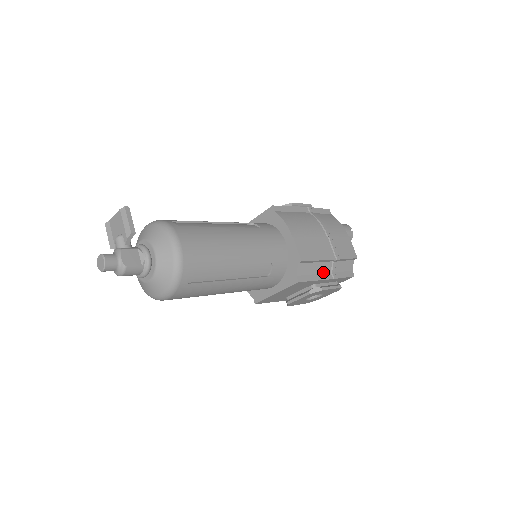
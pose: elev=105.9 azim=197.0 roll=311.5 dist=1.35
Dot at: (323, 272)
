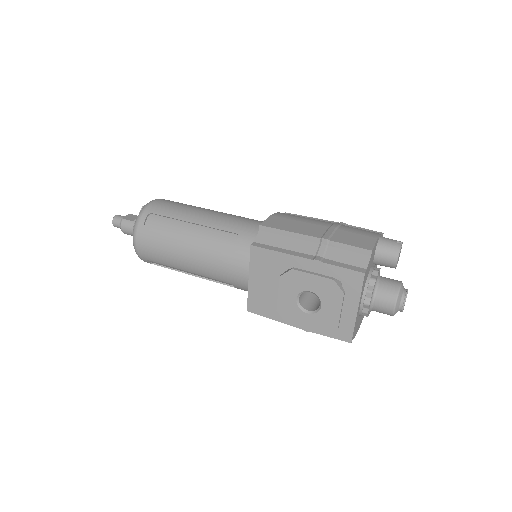
Dot at: (301, 251)
